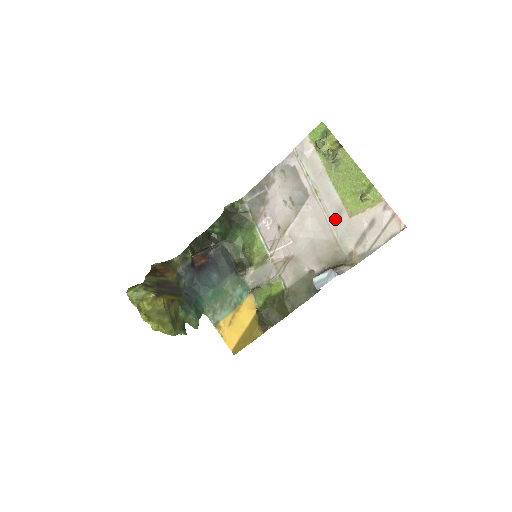
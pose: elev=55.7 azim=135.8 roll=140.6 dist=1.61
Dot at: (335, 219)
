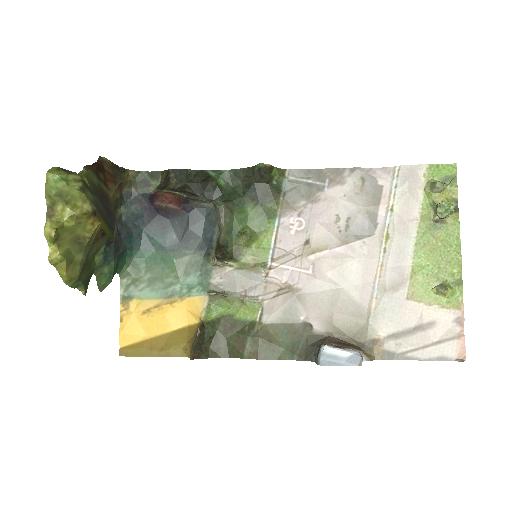
Dot at: (388, 287)
